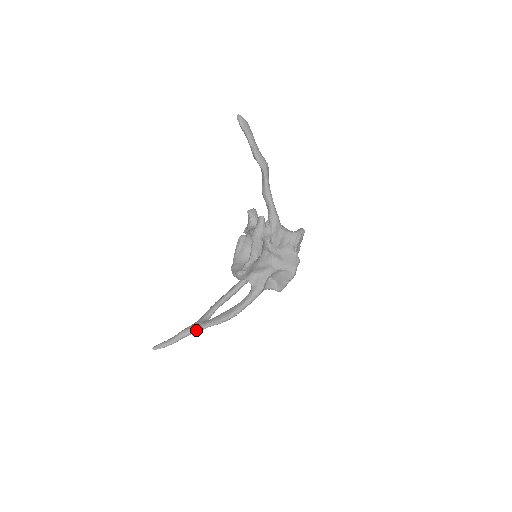
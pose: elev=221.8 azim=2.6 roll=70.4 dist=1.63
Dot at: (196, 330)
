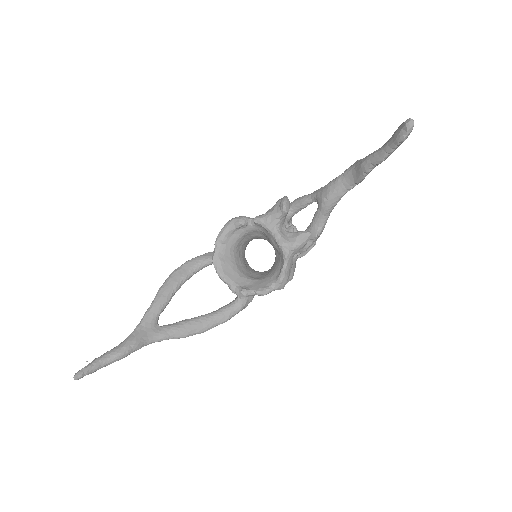
Dot at: (146, 345)
